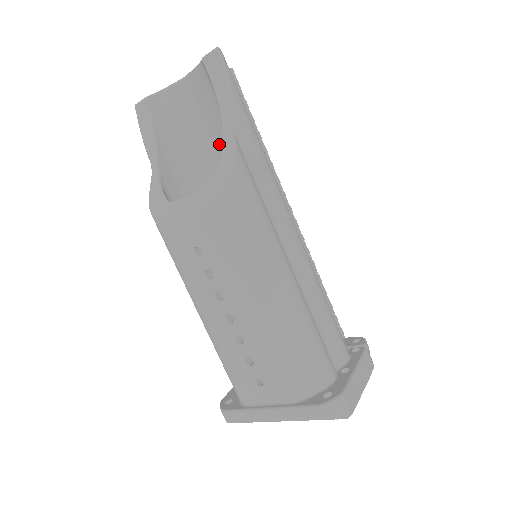
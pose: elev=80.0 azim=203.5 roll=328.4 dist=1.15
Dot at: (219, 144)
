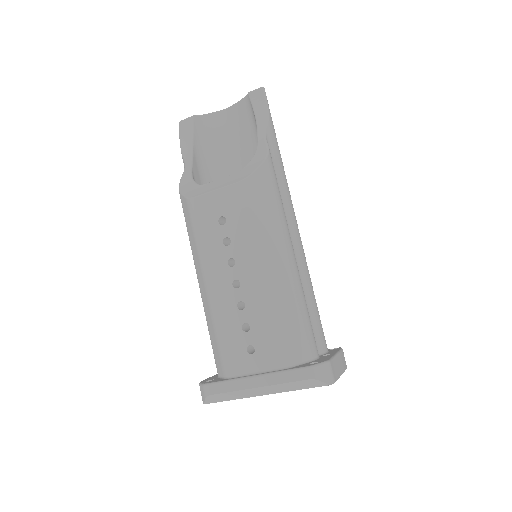
Dot at: (244, 160)
